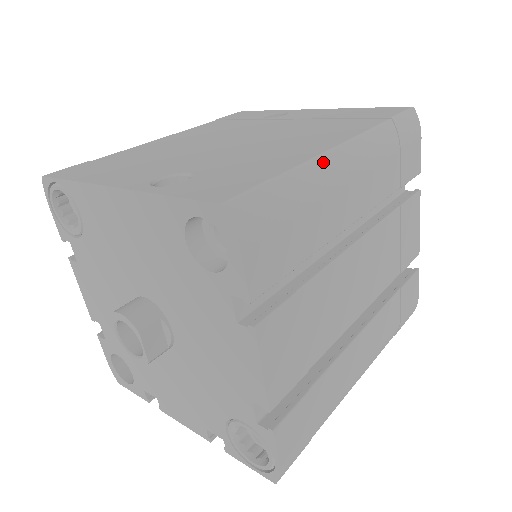
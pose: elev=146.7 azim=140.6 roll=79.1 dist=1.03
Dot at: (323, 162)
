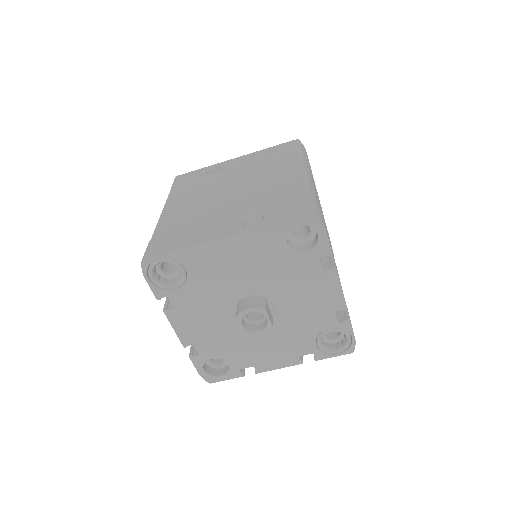
Dot at: (309, 181)
